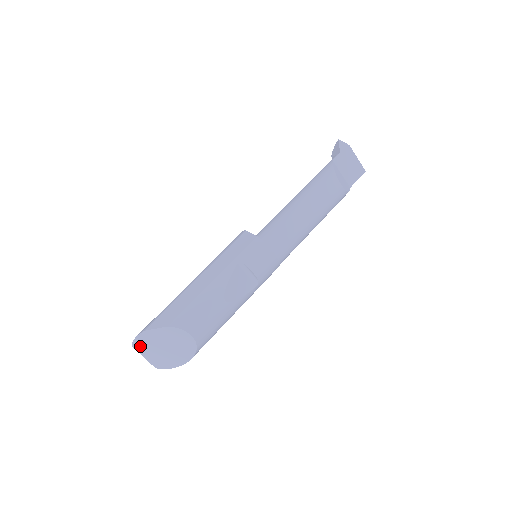
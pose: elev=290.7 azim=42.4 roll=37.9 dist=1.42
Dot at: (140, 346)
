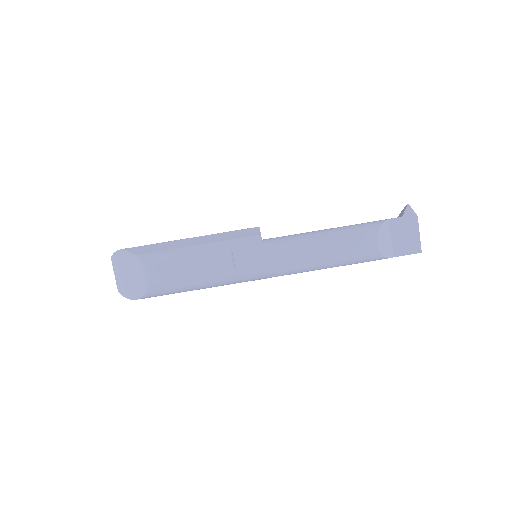
Dot at: (116, 262)
